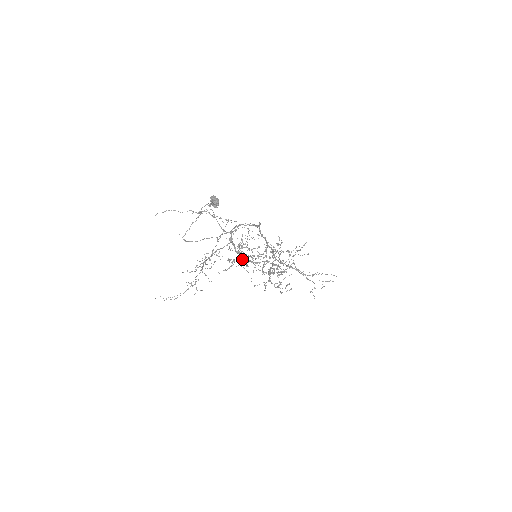
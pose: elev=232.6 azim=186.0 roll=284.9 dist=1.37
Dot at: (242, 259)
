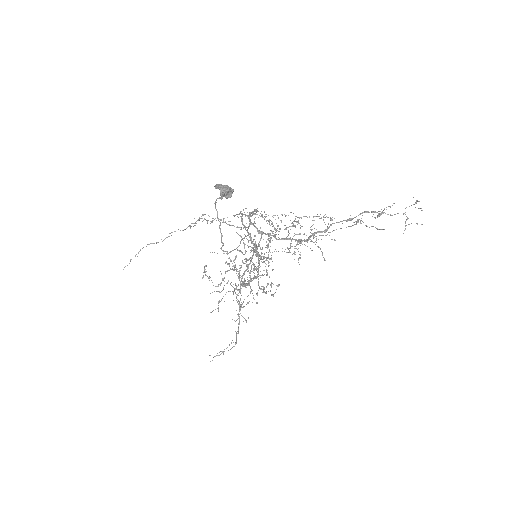
Dot at: (300, 239)
